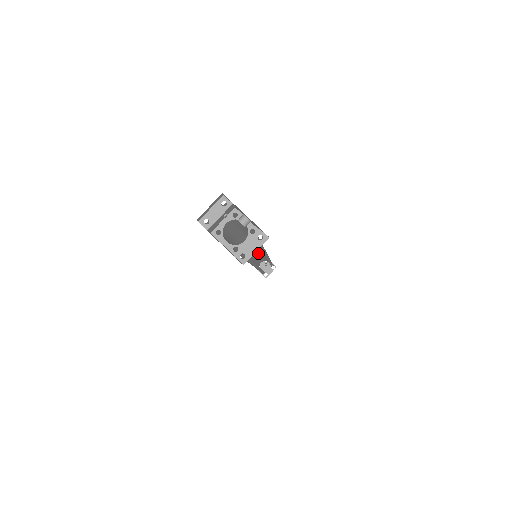
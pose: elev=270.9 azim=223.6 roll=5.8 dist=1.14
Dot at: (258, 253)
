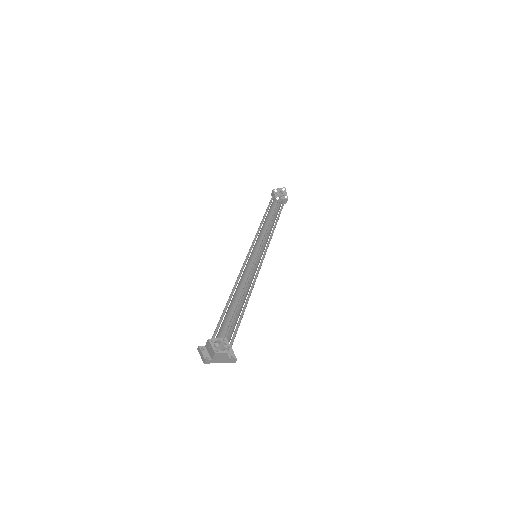
Dot at: occluded
